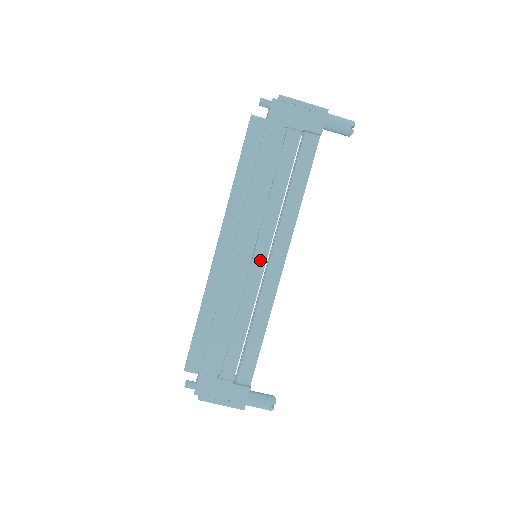
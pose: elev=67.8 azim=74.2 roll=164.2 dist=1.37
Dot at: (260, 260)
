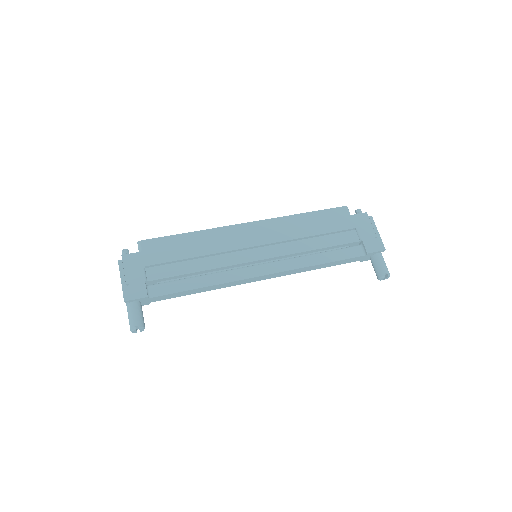
Dot at: (257, 255)
